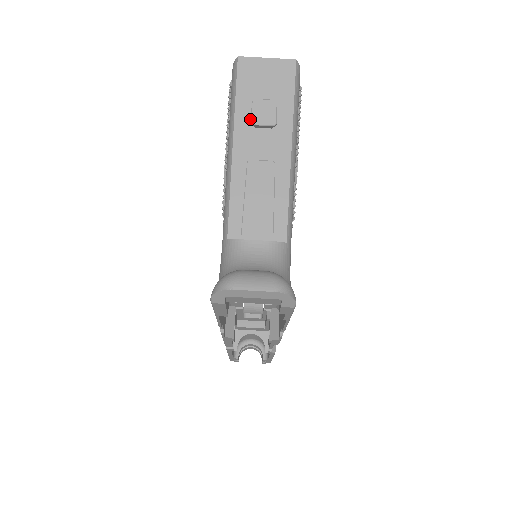
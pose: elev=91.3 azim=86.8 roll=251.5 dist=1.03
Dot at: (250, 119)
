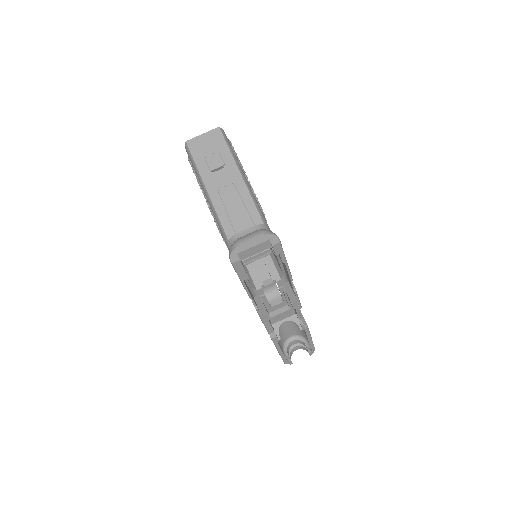
Dot at: (209, 169)
